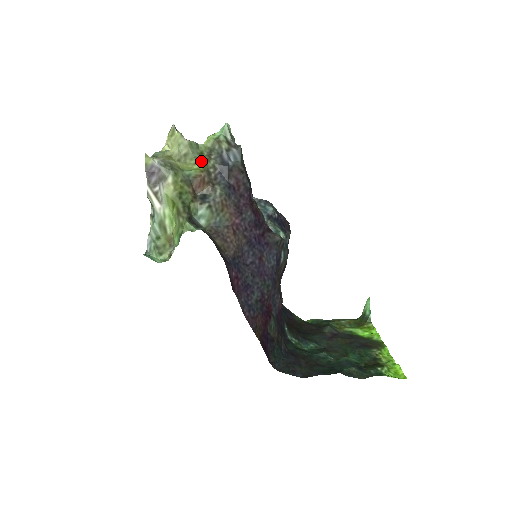
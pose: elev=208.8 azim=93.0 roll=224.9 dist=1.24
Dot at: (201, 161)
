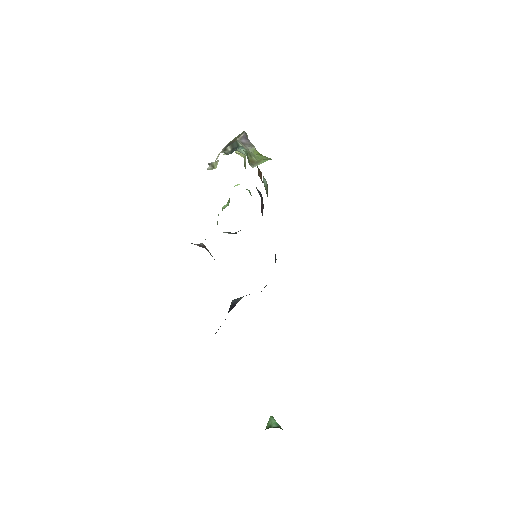
Dot at: occluded
